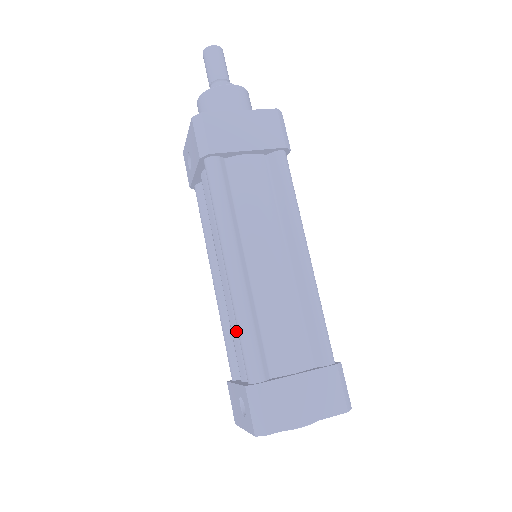
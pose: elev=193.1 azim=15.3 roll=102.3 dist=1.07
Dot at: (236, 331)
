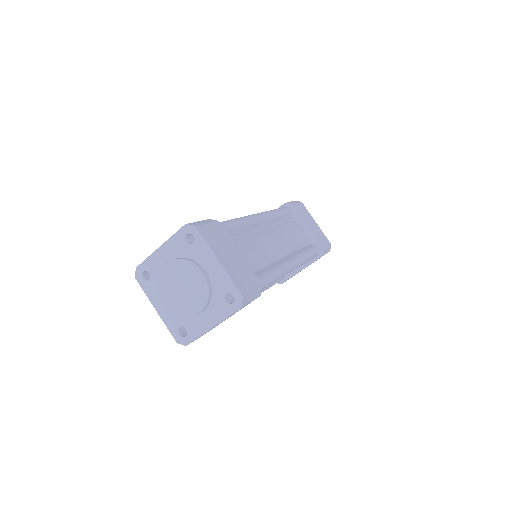
Dot at: occluded
